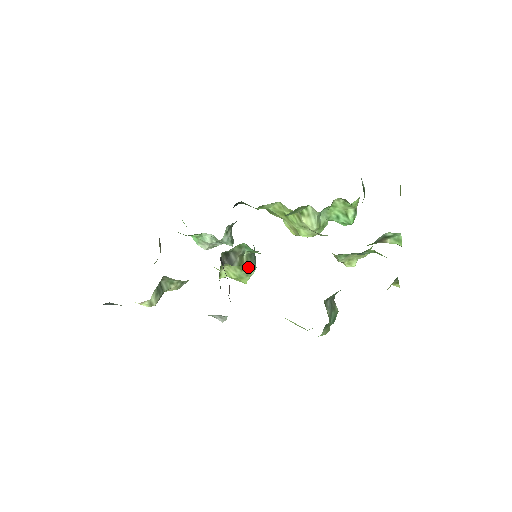
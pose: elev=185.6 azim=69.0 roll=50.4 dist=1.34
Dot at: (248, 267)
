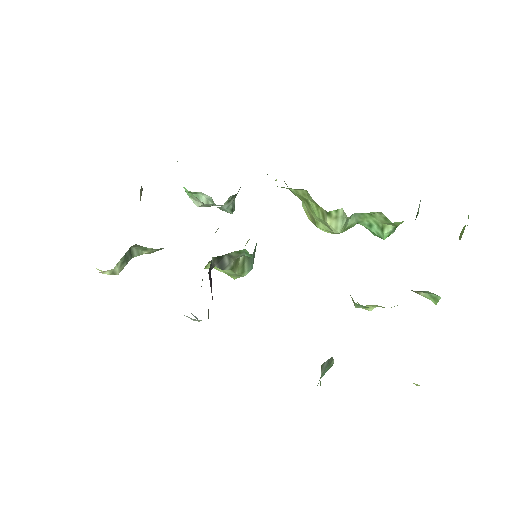
Dot at: (242, 268)
